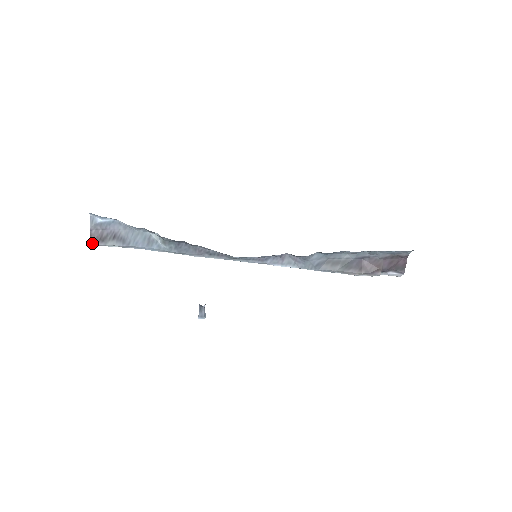
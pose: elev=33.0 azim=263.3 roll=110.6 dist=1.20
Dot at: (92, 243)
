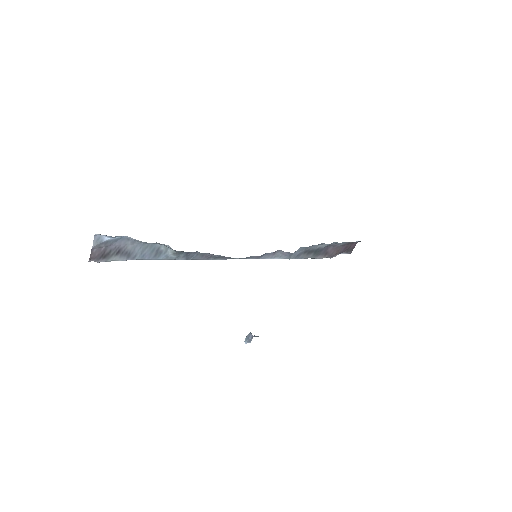
Dot at: (89, 261)
